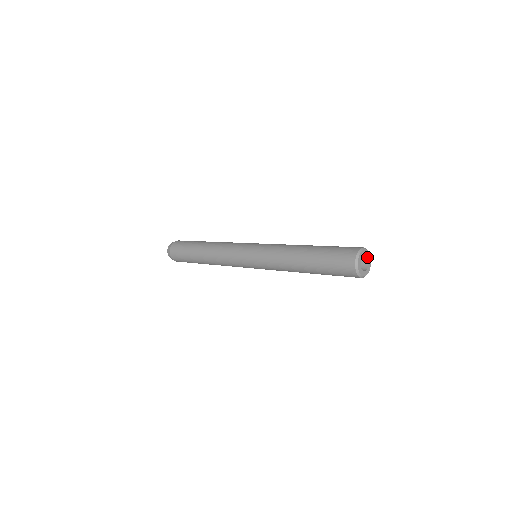
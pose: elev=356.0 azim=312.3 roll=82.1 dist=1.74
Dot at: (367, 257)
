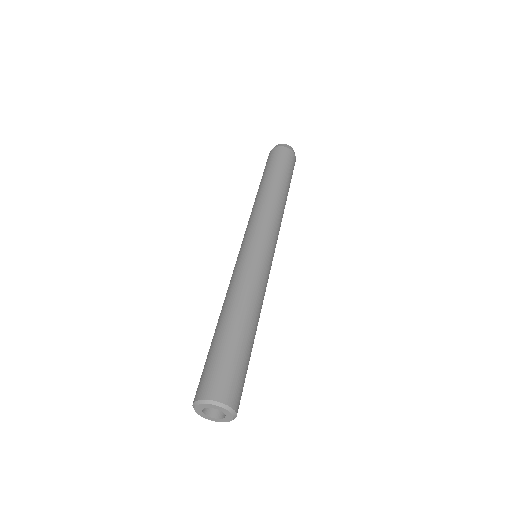
Dot at: (217, 408)
